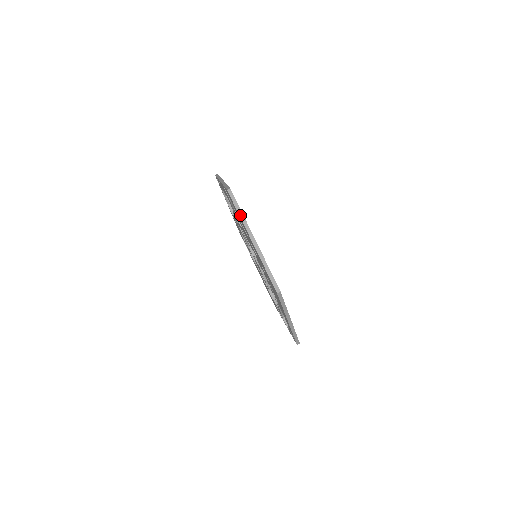
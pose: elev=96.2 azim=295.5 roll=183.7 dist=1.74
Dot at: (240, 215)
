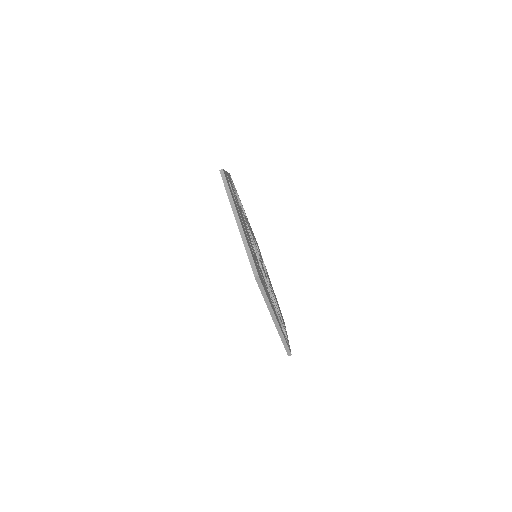
Dot at: (228, 195)
